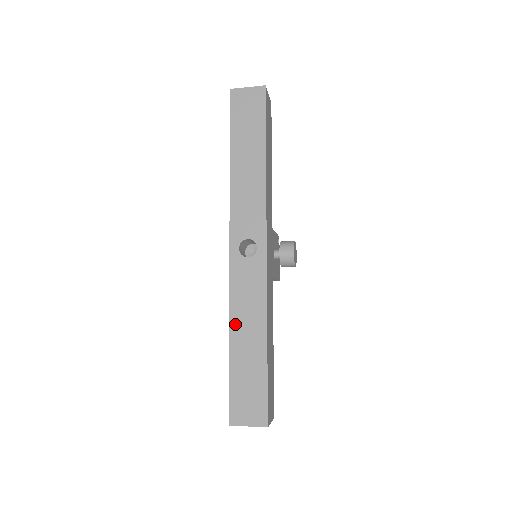
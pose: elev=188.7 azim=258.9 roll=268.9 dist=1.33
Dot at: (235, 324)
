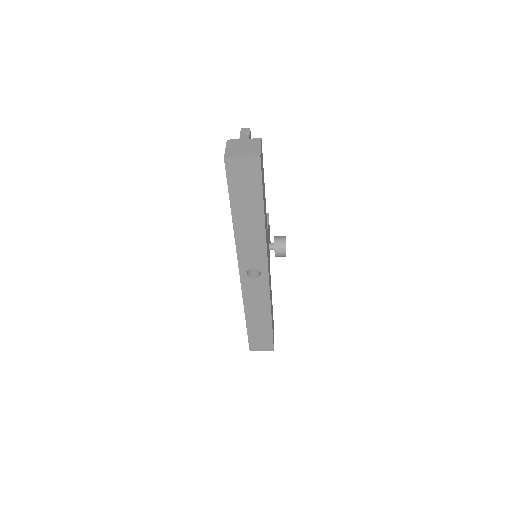
Dot at: (249, 311)
